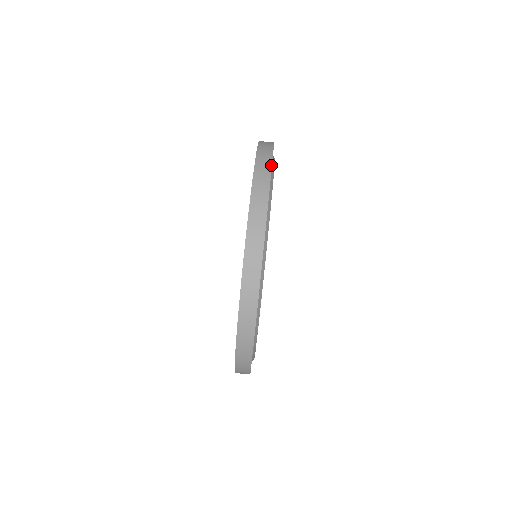
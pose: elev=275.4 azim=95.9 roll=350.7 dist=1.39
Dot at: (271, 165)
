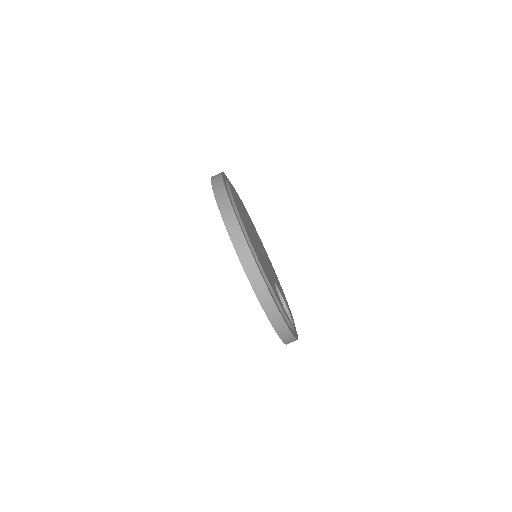
Dot at: (226, 193)
